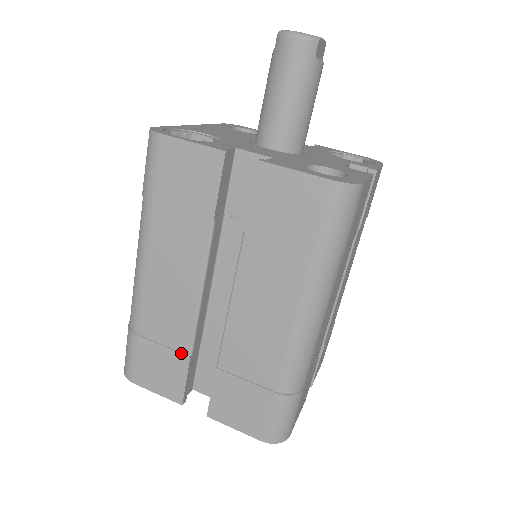
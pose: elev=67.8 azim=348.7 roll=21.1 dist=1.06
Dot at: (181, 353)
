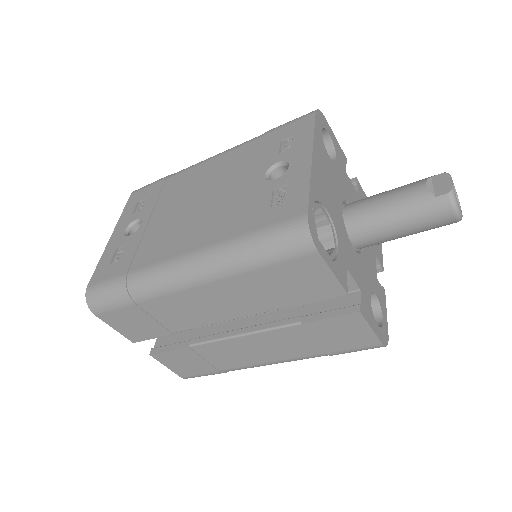
Dot at: (167, 330)
